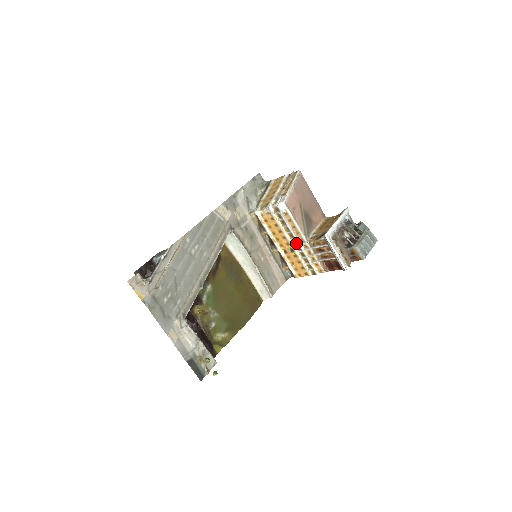
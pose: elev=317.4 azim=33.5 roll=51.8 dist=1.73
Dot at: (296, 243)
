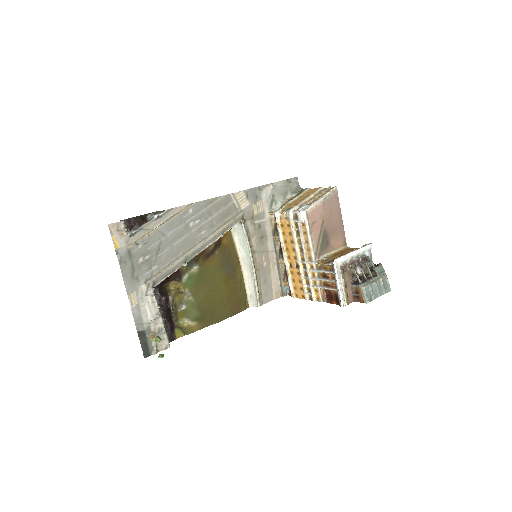
Dot at: (303, 260)
